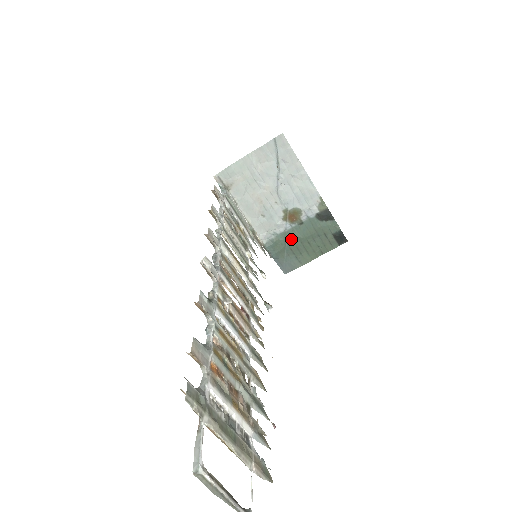
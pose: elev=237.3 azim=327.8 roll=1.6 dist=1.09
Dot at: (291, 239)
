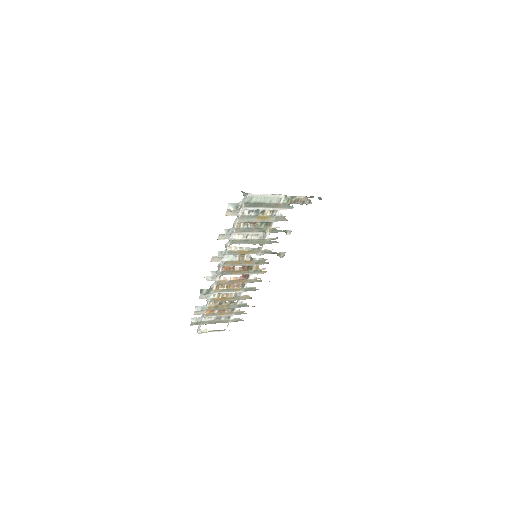
Dot at: occluded
